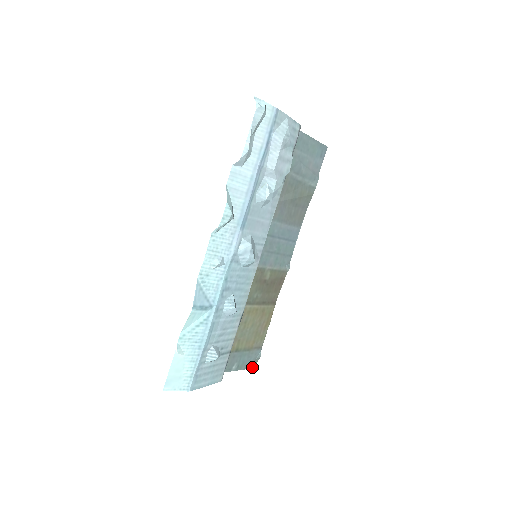
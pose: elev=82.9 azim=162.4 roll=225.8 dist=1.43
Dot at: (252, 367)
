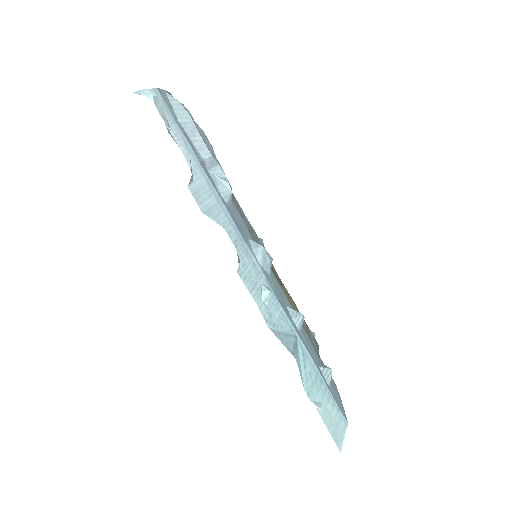
Dot at: (318, 349)
